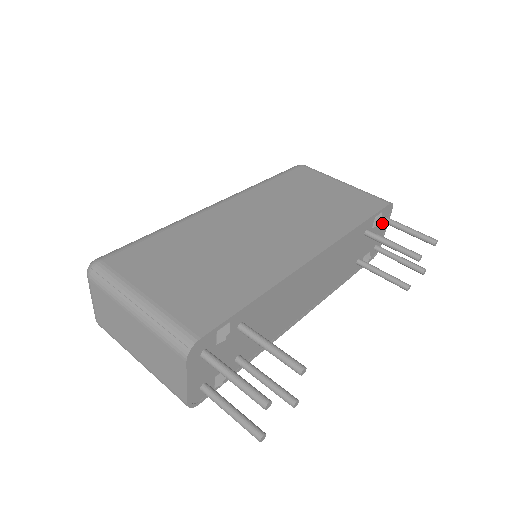
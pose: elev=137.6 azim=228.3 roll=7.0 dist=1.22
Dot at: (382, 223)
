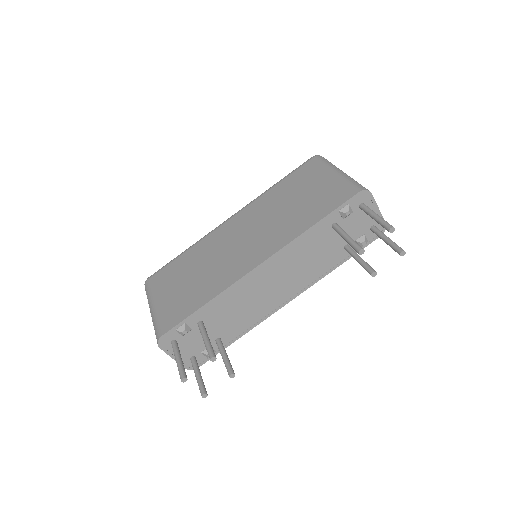
Dot at: occluded
